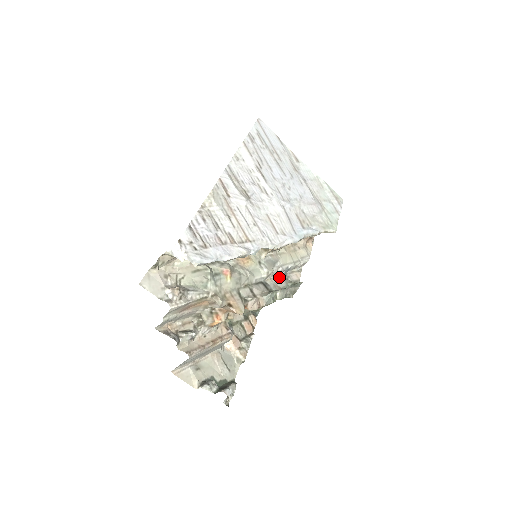
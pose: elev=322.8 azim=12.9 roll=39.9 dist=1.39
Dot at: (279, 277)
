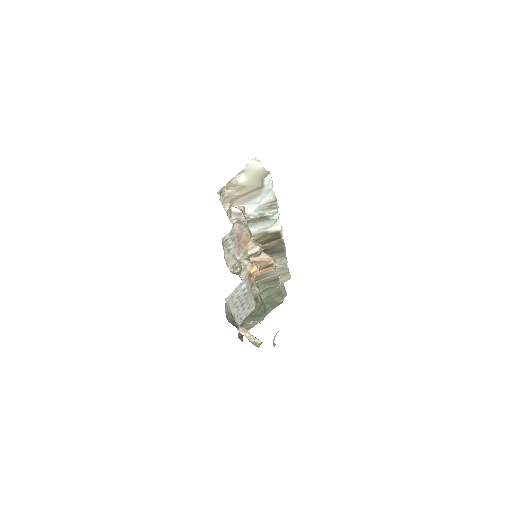
Dot at: occluded
